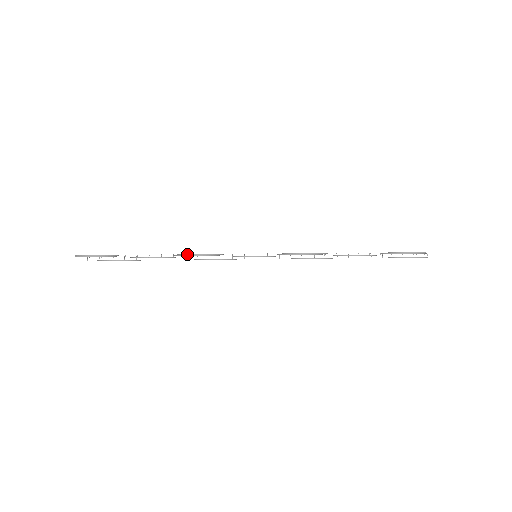
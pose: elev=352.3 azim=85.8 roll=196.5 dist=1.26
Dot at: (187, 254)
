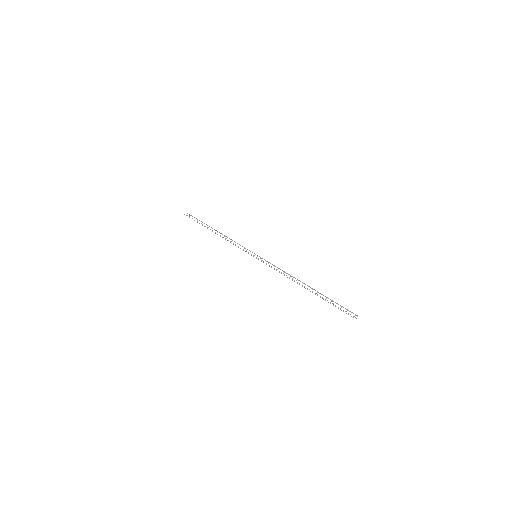
Dot at: (227, 237)
